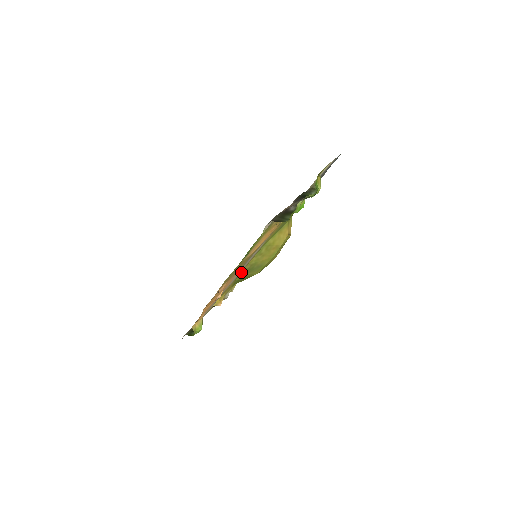
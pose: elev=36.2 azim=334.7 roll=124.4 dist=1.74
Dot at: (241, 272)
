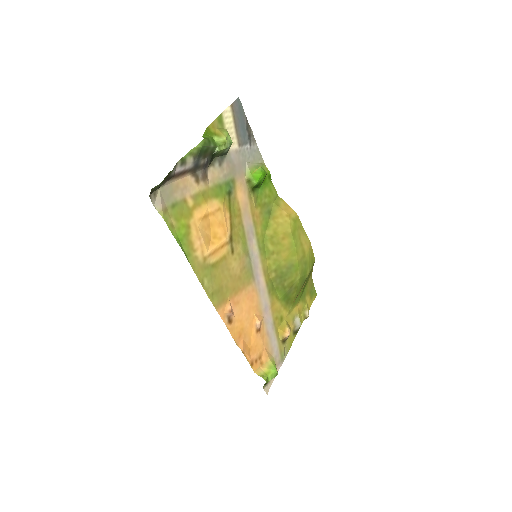
Dot at: (272, 285)
